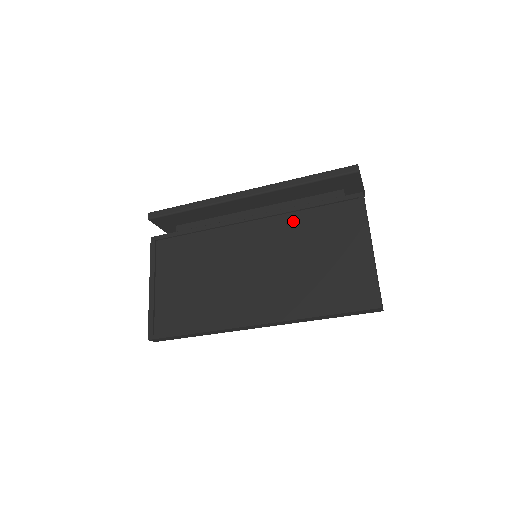
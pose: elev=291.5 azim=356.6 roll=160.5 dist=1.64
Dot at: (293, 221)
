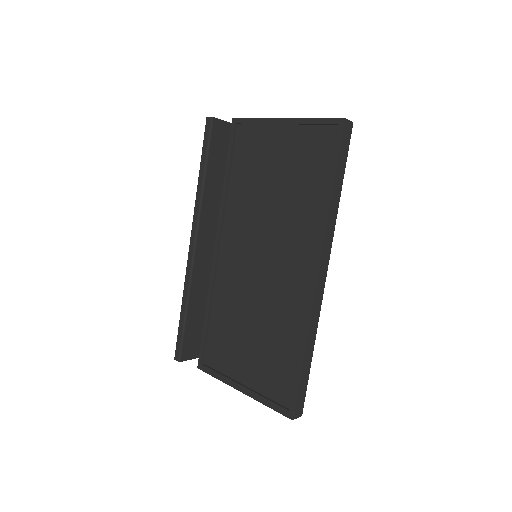
Dot at: (234, 201)
